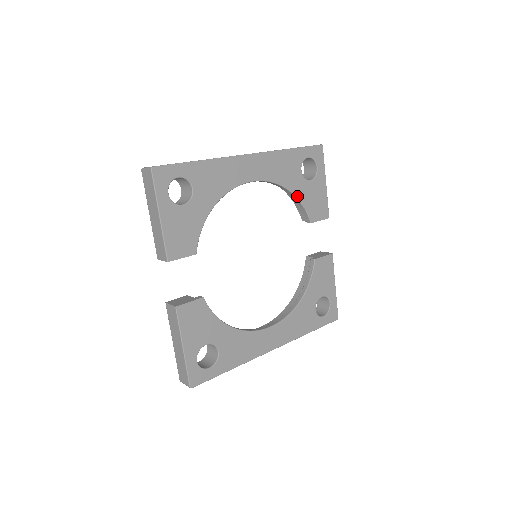
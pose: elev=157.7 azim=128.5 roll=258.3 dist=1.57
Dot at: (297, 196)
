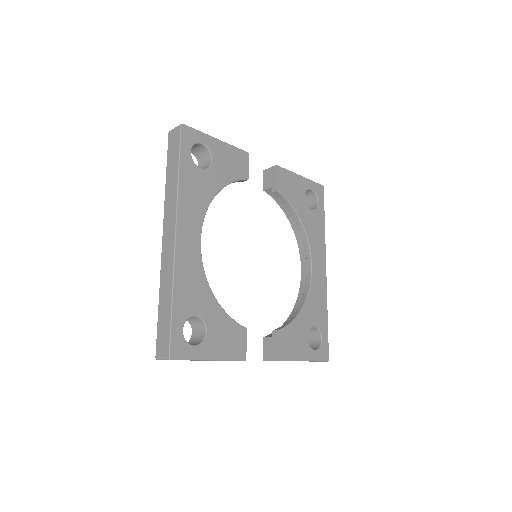
Dot at: (223, 186)
